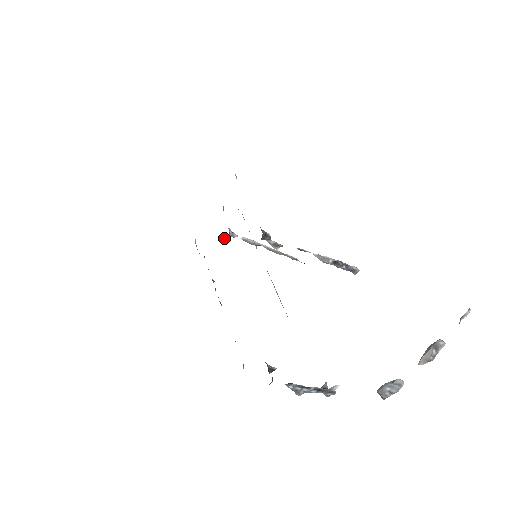
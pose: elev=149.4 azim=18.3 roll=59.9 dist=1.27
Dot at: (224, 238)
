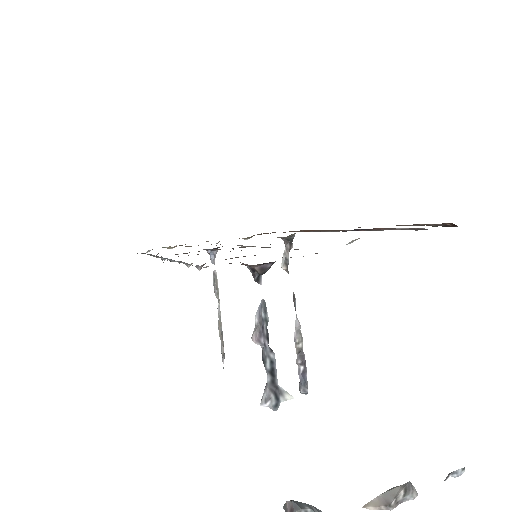
Dot at: (206, 249)
